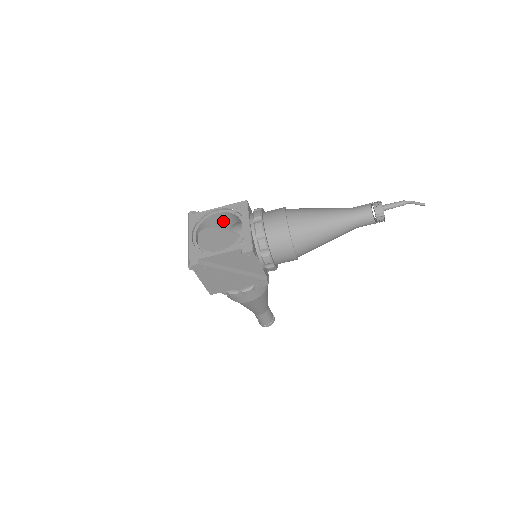
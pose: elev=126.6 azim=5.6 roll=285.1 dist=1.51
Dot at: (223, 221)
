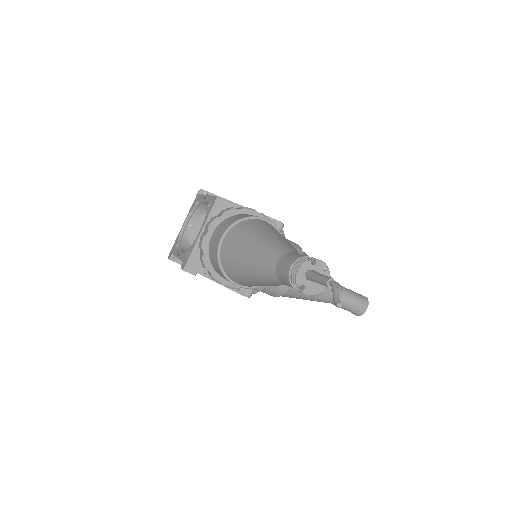
Dot at: occluded
